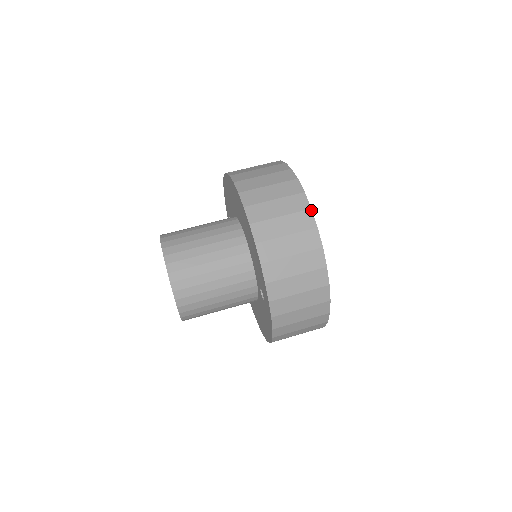
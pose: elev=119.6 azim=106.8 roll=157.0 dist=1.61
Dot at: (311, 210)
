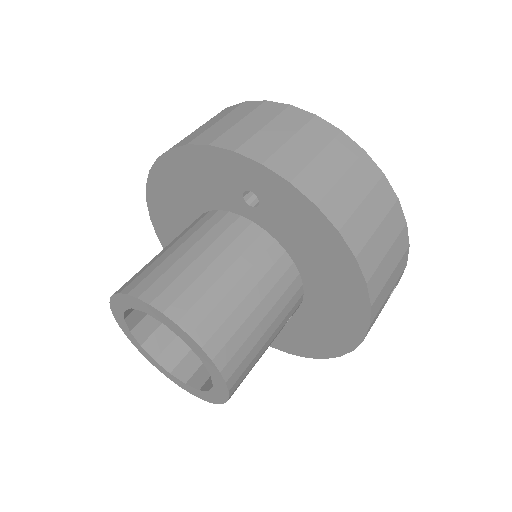
Dot at: occluded
